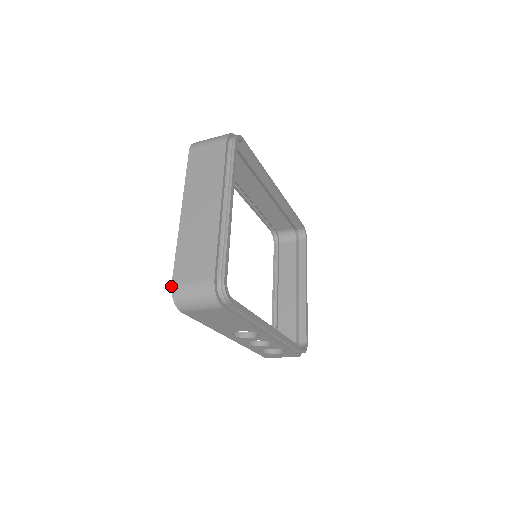
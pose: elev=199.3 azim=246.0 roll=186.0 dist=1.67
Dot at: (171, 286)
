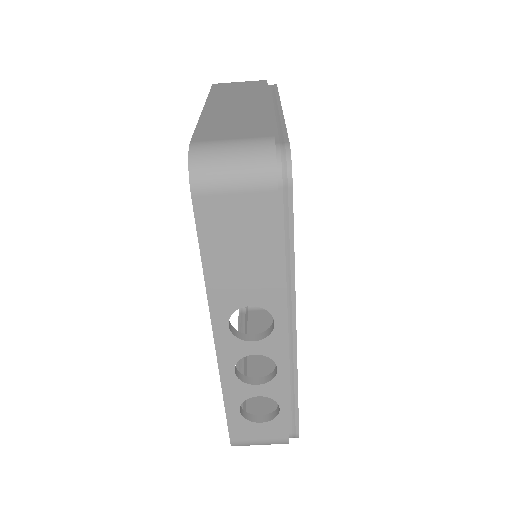
Dot at: occluded
